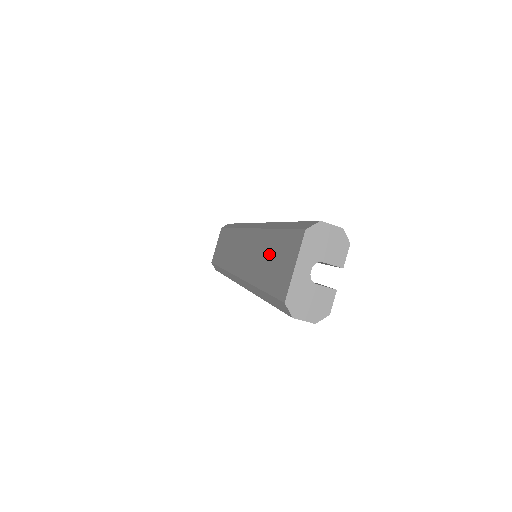
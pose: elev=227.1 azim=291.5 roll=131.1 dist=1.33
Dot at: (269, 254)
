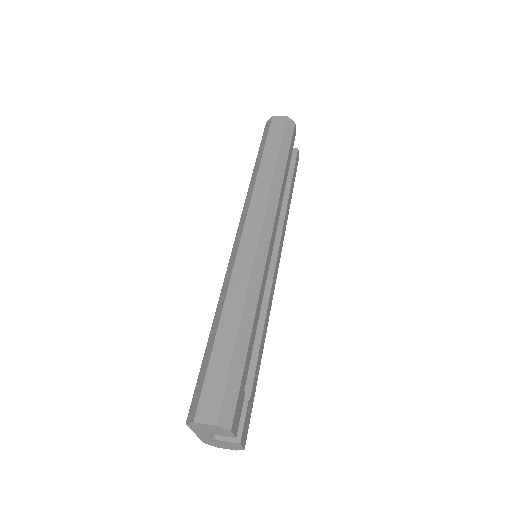
Dot at: occluded
